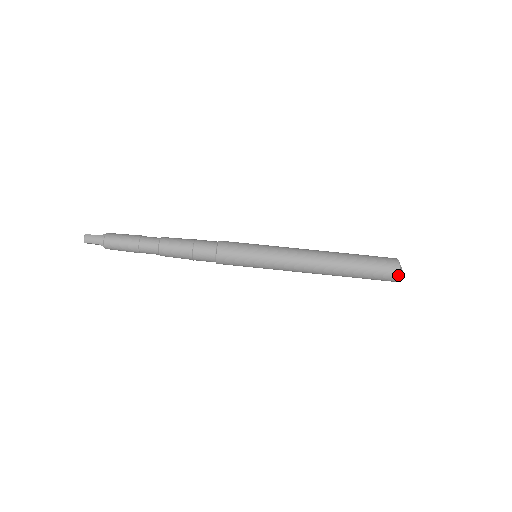
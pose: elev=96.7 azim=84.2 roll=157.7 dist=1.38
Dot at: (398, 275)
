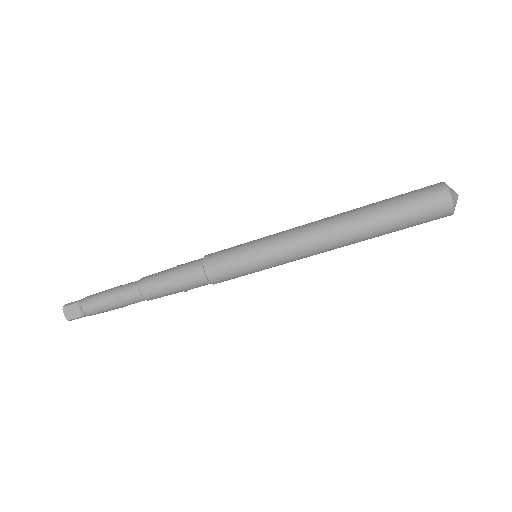
Dot at: occluded
